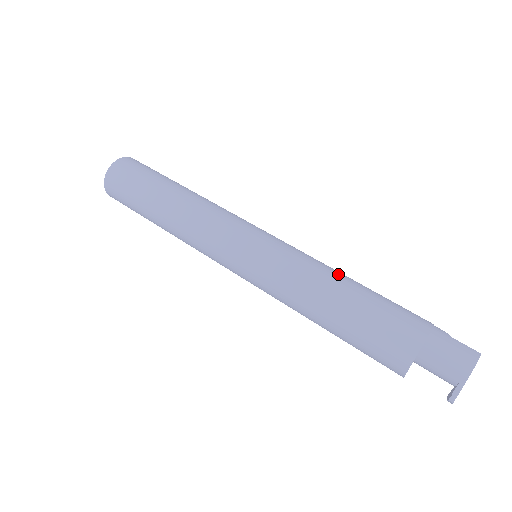
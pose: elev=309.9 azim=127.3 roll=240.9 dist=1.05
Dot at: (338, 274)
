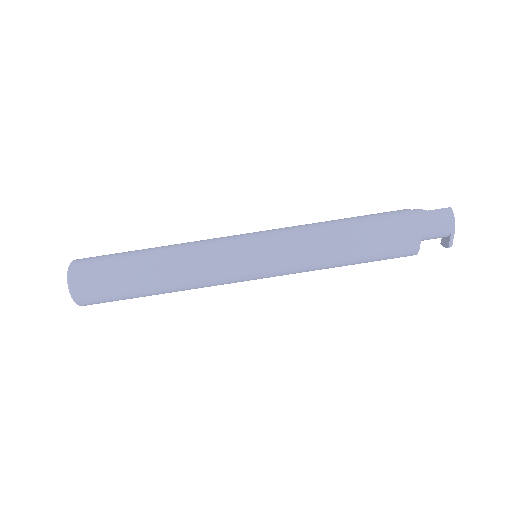
Dot at: (330, 225)
